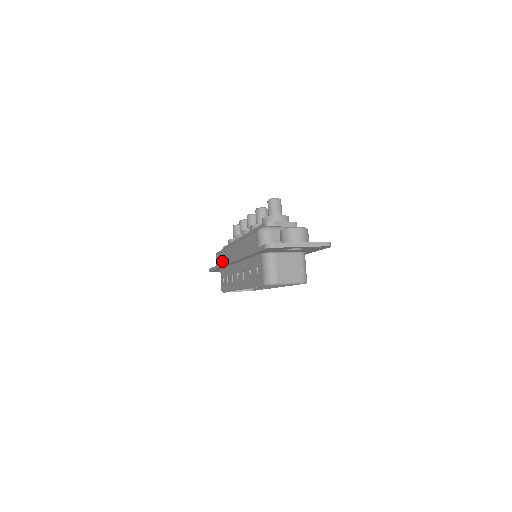
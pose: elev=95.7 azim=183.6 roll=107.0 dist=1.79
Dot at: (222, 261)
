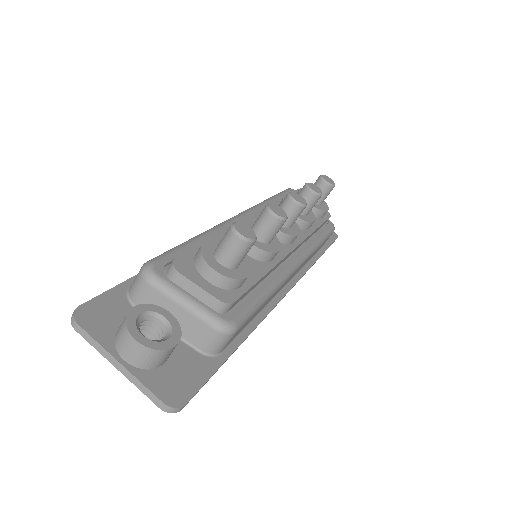
Dot at: occluded
